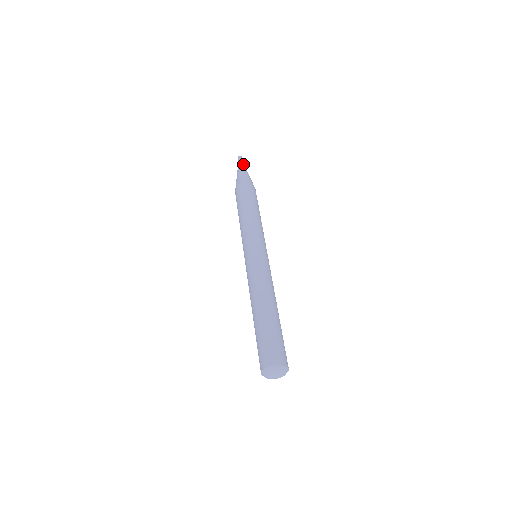
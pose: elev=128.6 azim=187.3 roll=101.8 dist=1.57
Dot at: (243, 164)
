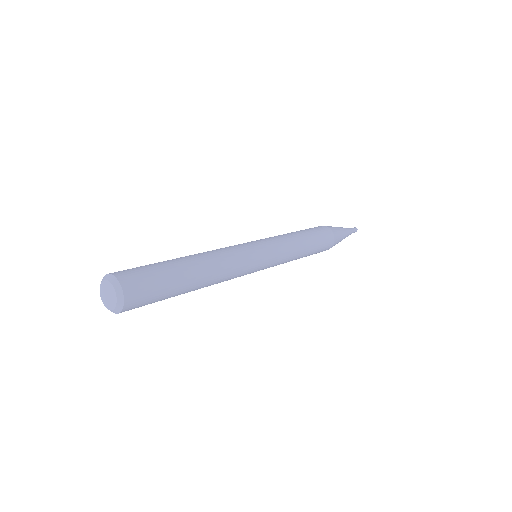
Dot at: (350, 230)
